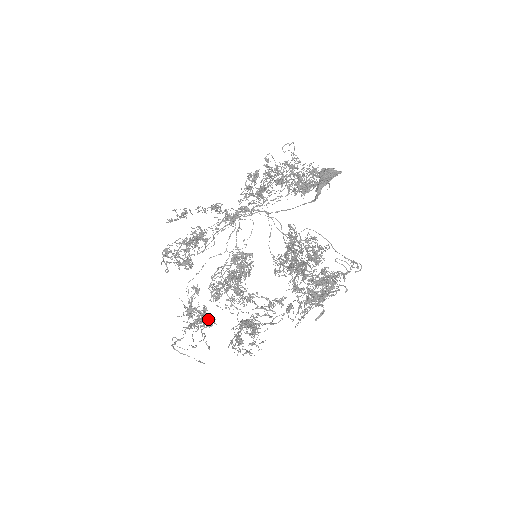
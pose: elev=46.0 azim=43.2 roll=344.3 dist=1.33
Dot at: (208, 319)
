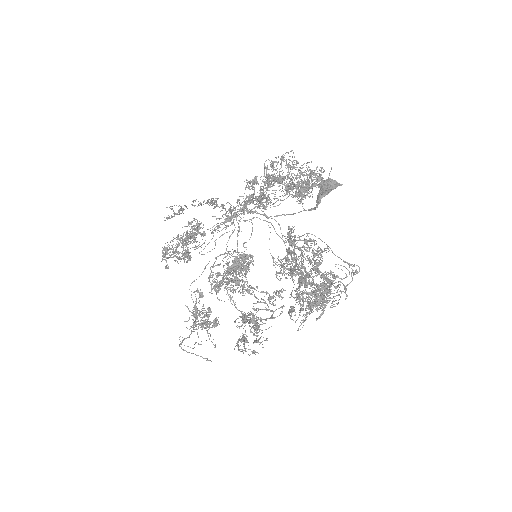
Dot at: (213, 320)
